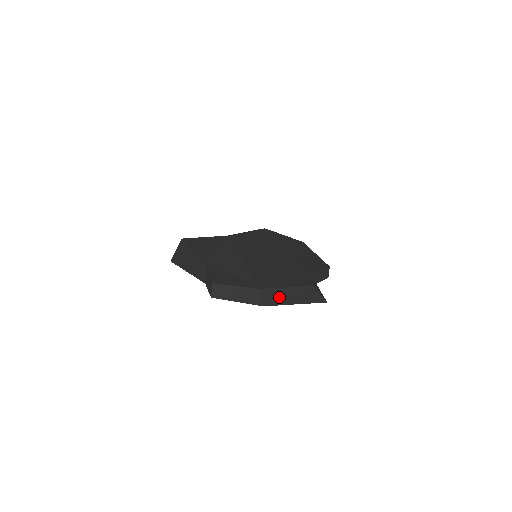
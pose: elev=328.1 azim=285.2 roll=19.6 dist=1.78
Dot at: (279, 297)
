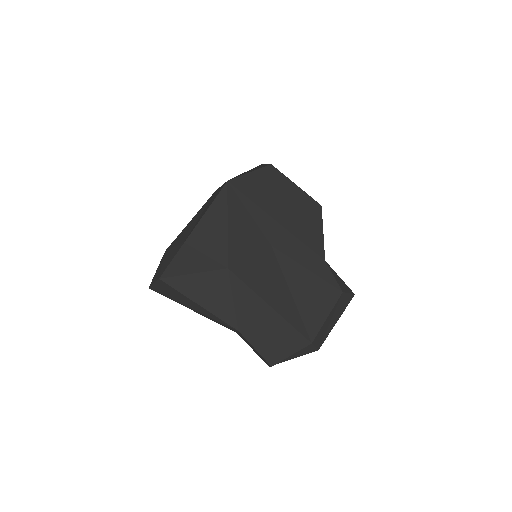
Dot at: (325, 331)
